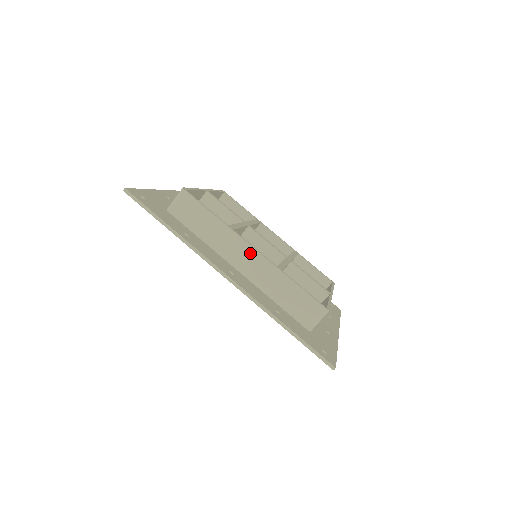
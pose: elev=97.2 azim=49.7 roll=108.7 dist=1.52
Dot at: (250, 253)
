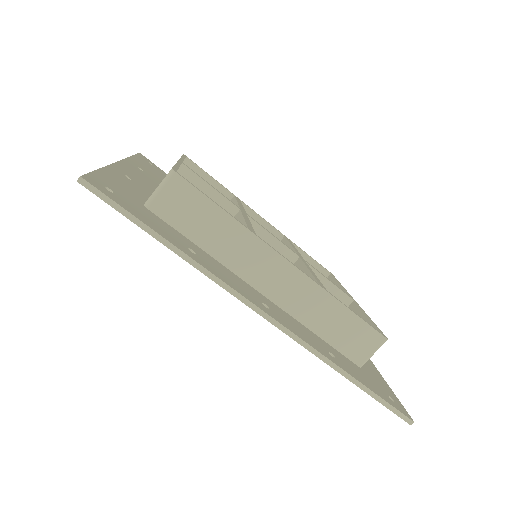
Dot at: (283, 269)
